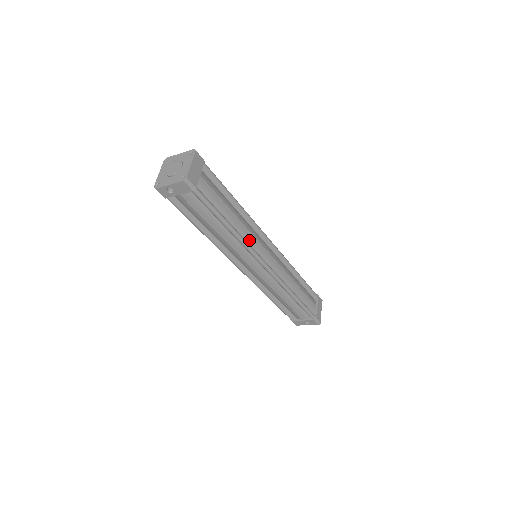
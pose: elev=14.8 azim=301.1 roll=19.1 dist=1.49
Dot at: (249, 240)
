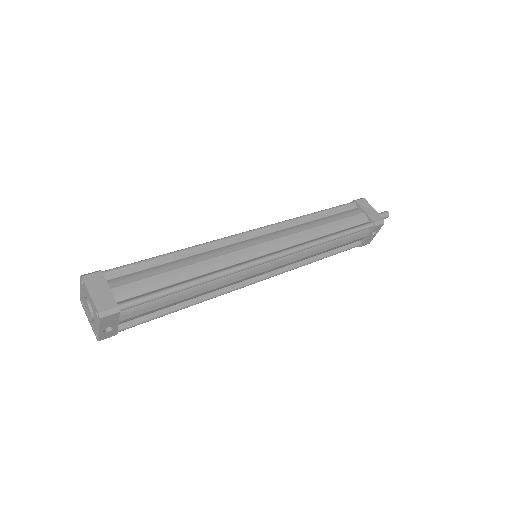
Dot at: (227, 263)
